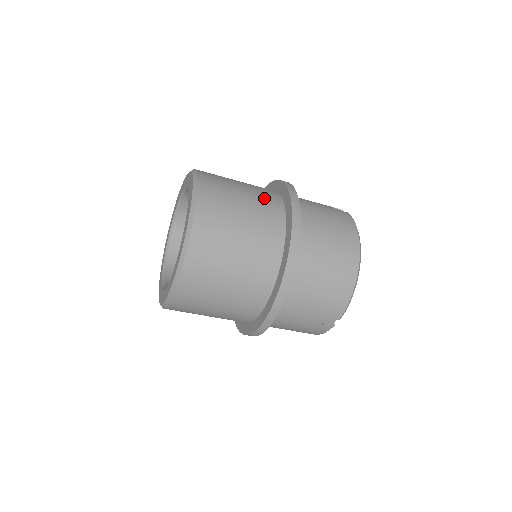
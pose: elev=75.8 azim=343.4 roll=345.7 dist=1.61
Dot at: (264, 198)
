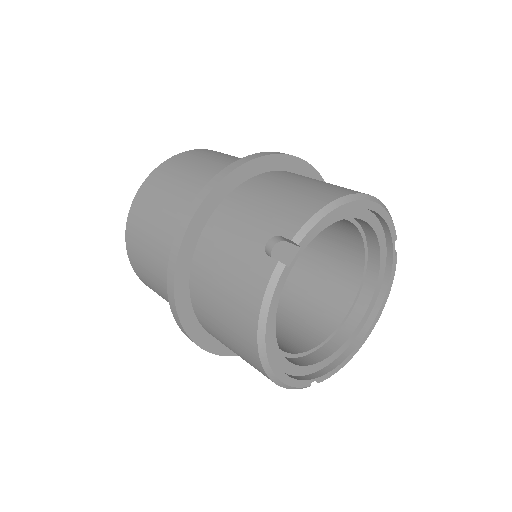
Dot at: occluded
